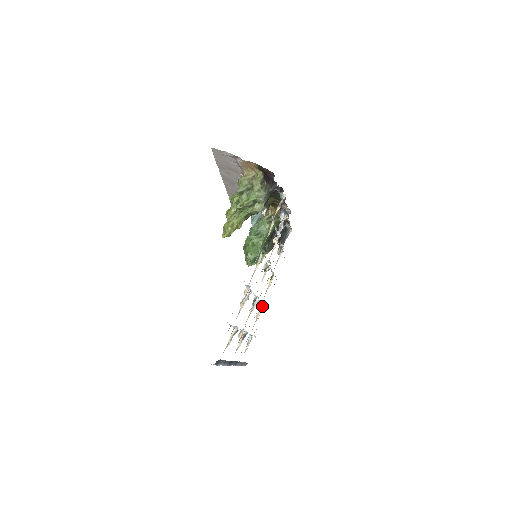
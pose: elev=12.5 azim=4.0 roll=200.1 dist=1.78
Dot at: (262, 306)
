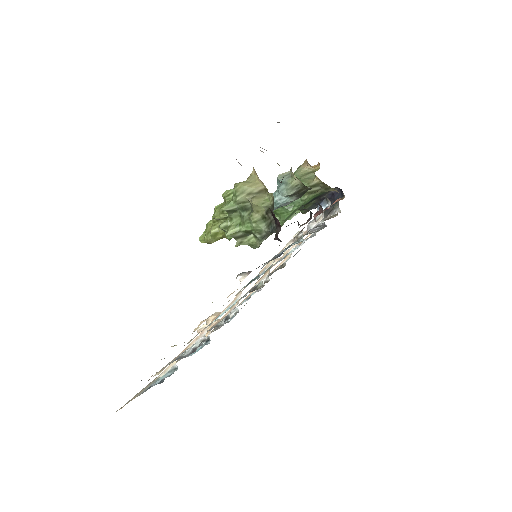
Dot at: occluded
